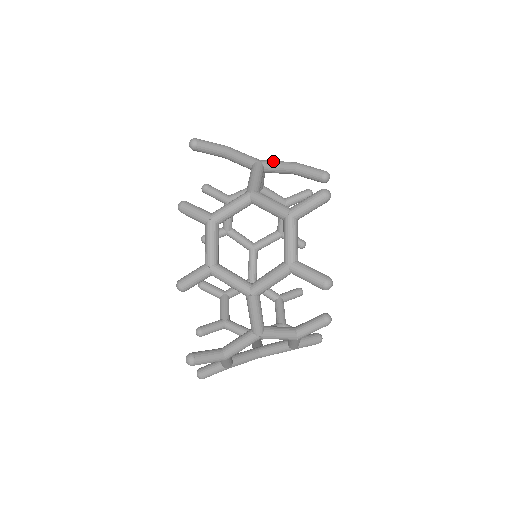
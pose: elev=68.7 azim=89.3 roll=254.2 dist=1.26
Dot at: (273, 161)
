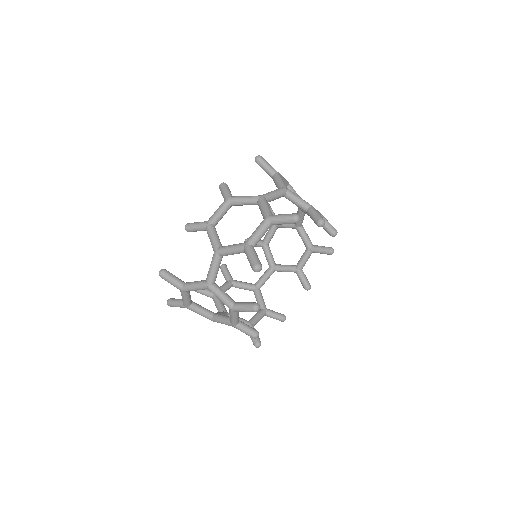
Dot at: occluded
